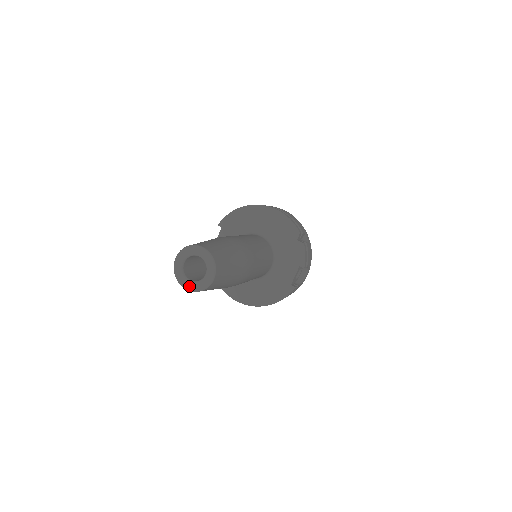
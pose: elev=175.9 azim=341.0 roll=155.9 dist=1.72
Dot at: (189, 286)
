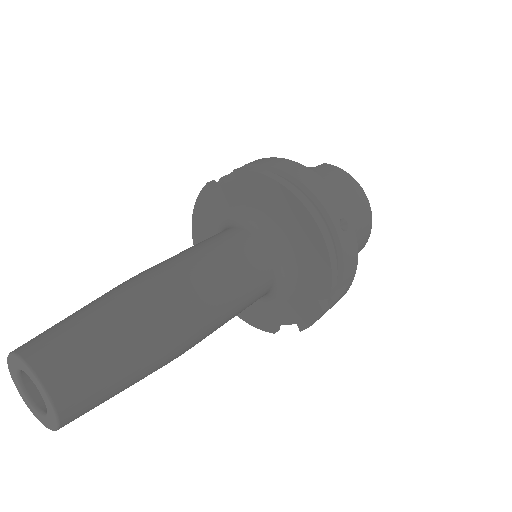
Dot at: (22, 395)
